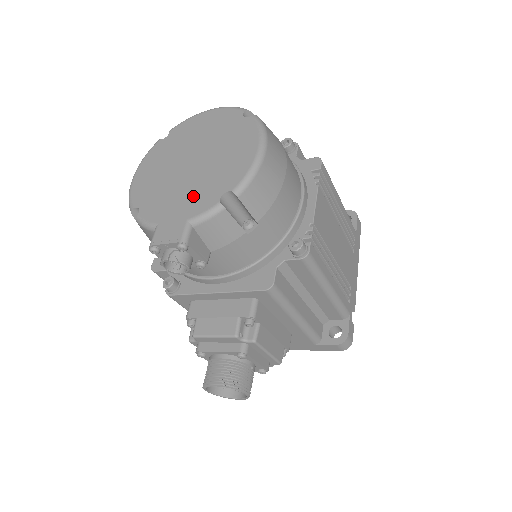
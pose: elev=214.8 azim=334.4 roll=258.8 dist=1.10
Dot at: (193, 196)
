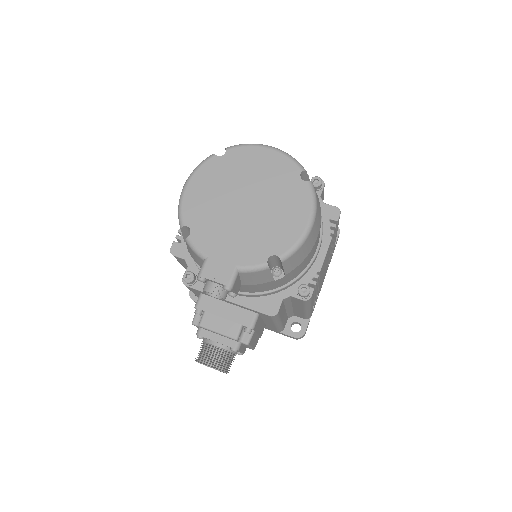
Dot at: (244, 243)
